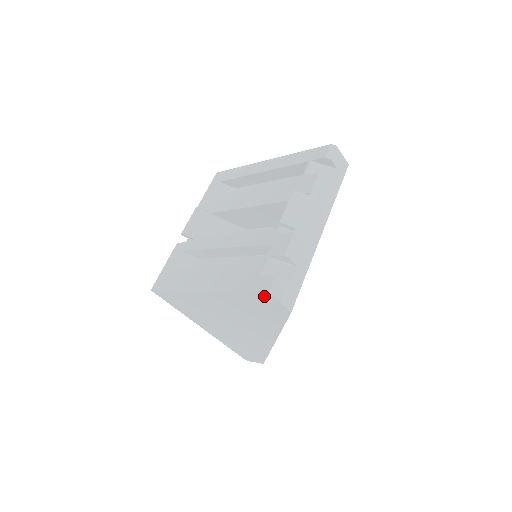
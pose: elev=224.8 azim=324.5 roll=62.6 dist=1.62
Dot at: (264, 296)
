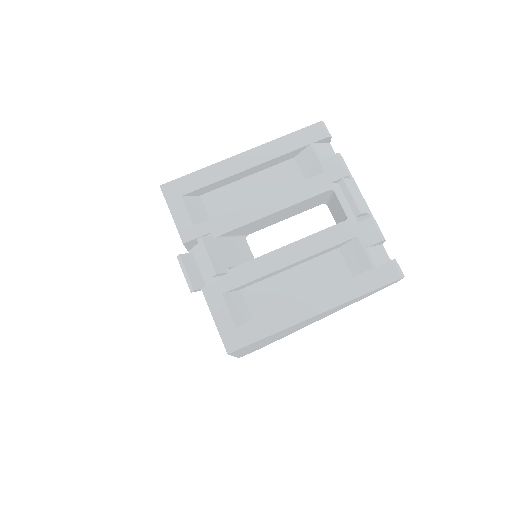
Dot at: occluded
